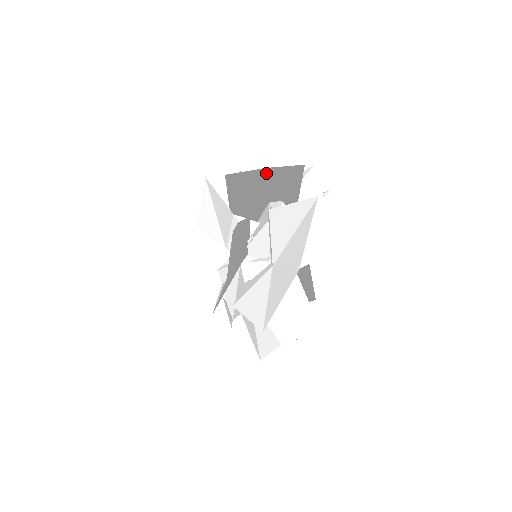
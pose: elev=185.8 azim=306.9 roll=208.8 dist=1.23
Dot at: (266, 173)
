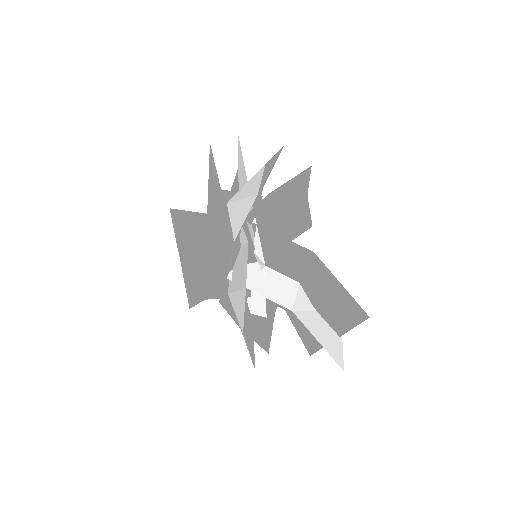
Dot at: occluded
